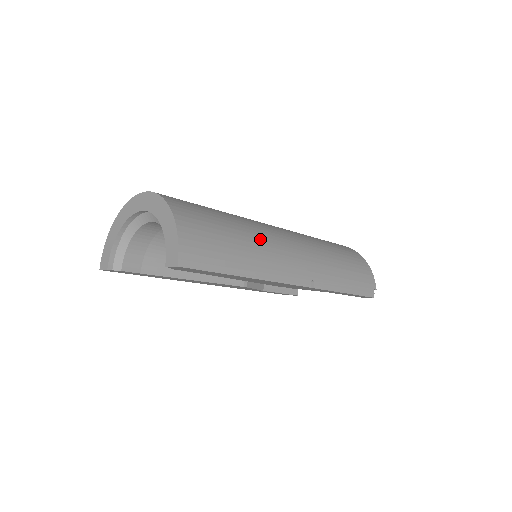
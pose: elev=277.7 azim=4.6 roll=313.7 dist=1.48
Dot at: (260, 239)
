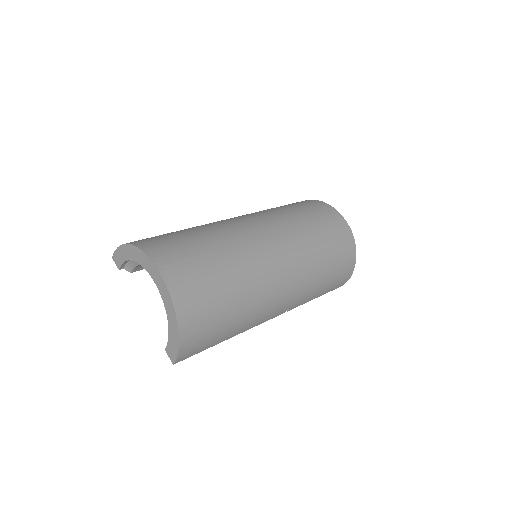
Dot at: (254, 304)
